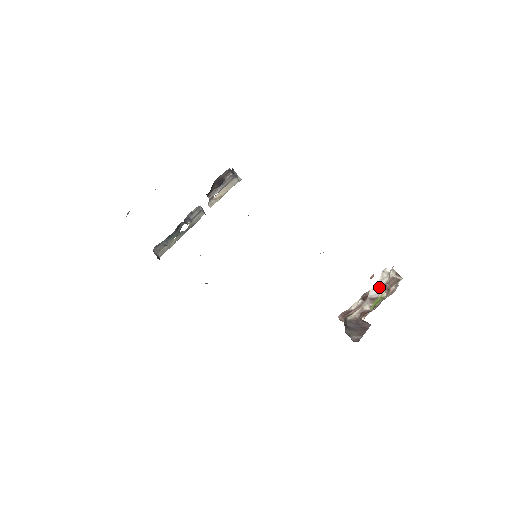
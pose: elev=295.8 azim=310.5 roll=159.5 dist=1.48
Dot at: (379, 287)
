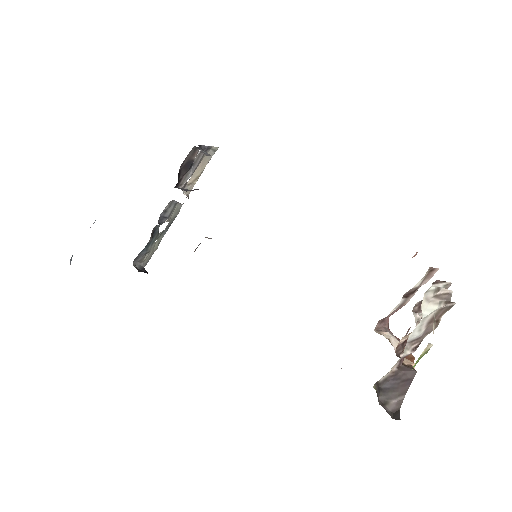
Dot at: (421, 327)
